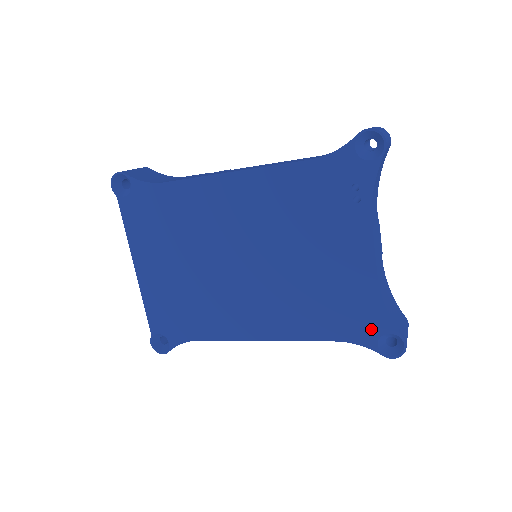
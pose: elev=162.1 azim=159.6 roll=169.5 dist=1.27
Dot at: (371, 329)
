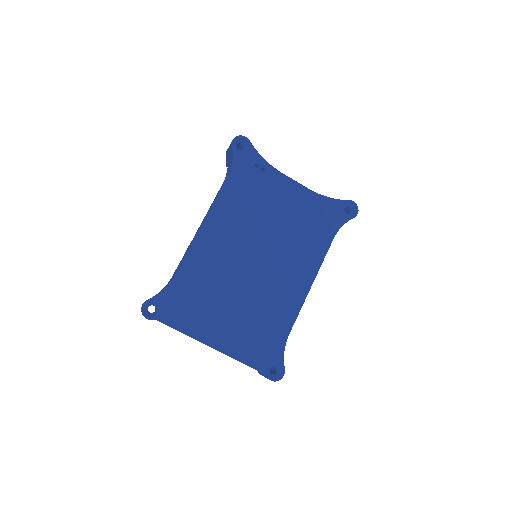
Dot at: (336, 213)
